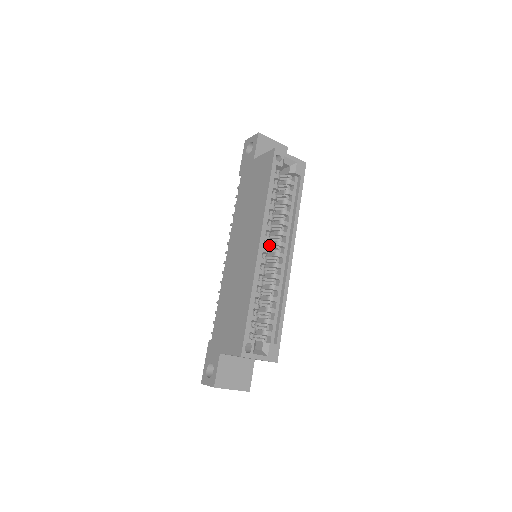
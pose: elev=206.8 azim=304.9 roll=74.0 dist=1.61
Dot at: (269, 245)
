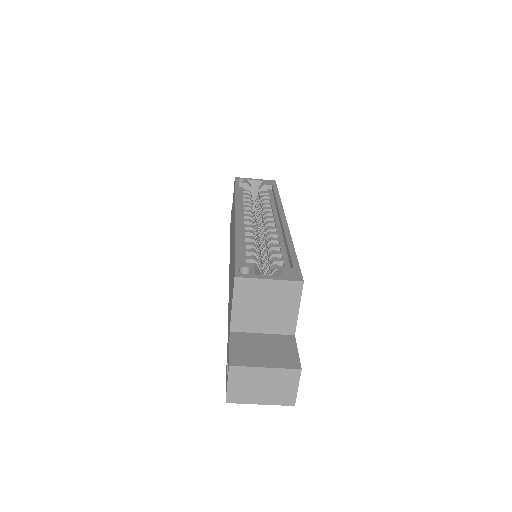
Dot at: occluded
